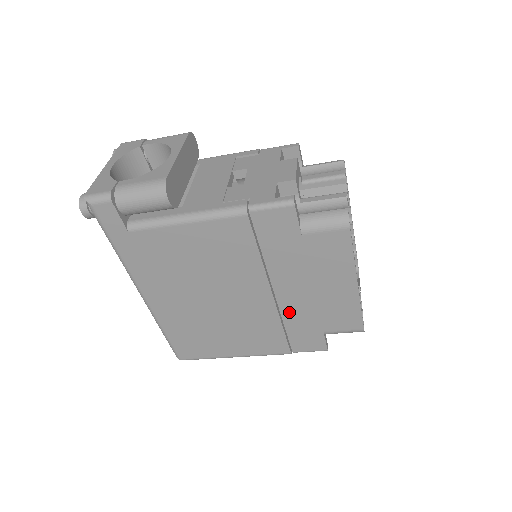
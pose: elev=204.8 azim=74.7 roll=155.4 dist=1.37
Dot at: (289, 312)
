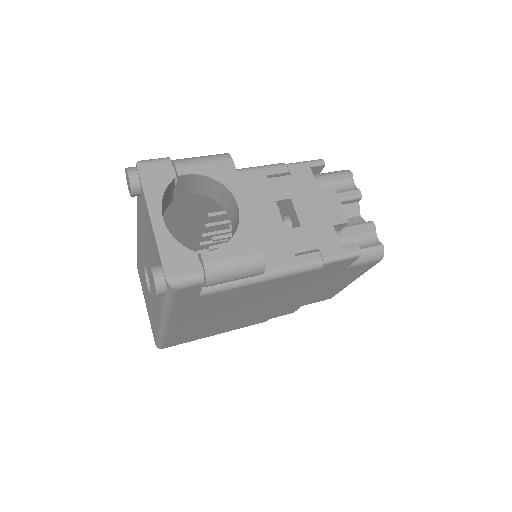
Dot at: (288, 303)
